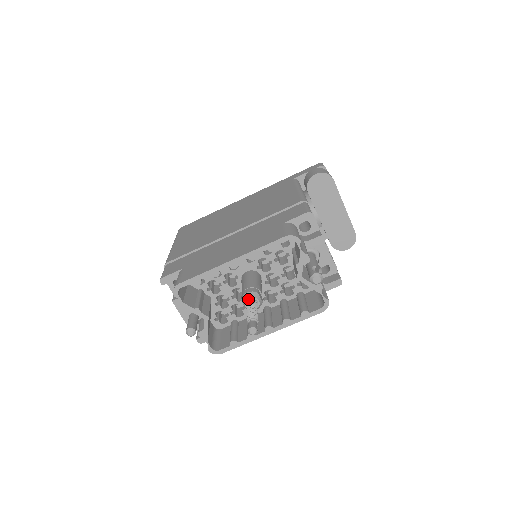
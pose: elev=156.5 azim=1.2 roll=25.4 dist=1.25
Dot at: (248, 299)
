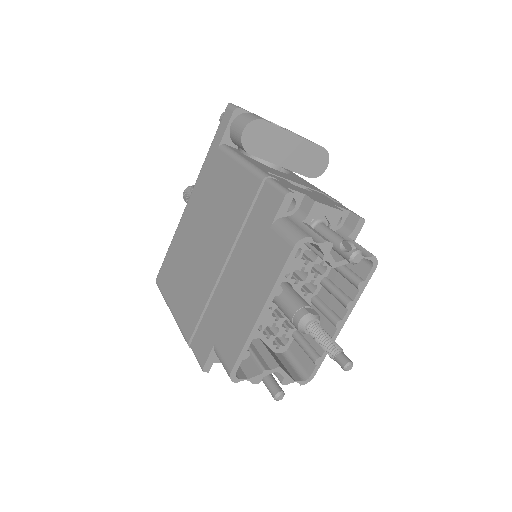
Dot at: (306, 327)
